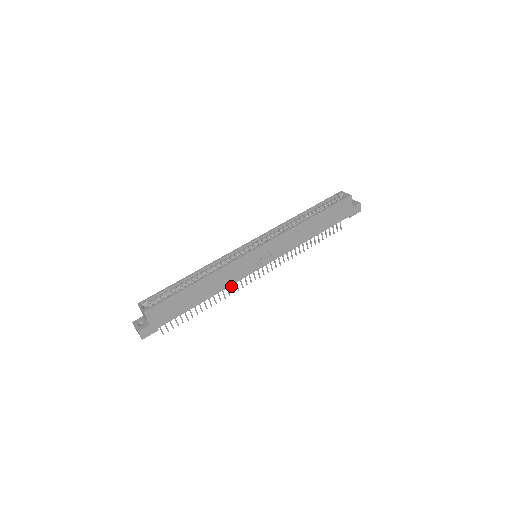
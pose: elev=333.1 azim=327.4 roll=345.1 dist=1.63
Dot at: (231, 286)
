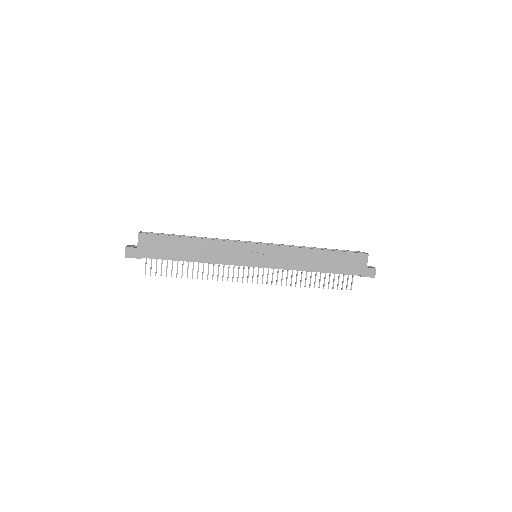
Dot at: (223, 272)
